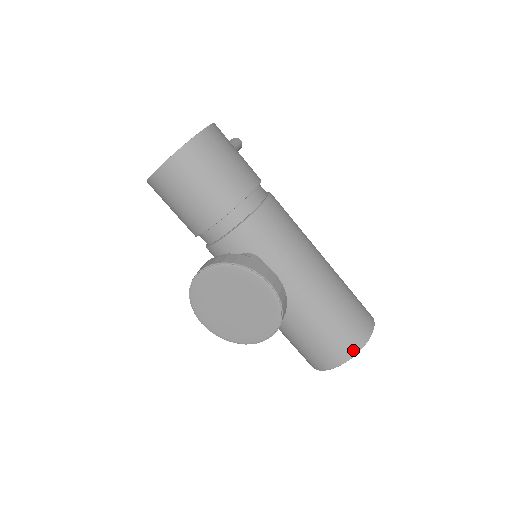
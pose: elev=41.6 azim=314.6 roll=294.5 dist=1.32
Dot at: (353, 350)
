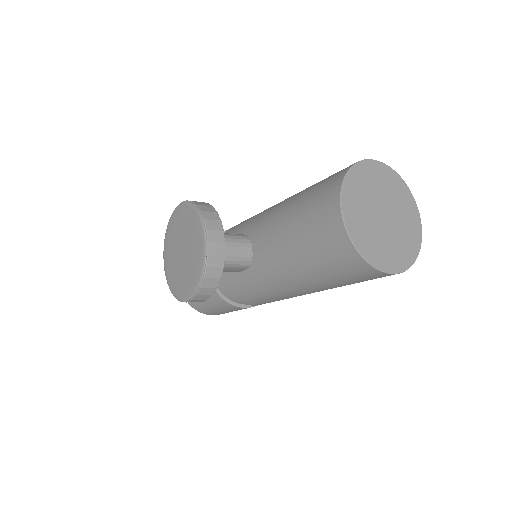
Dot at: (338, 180)
